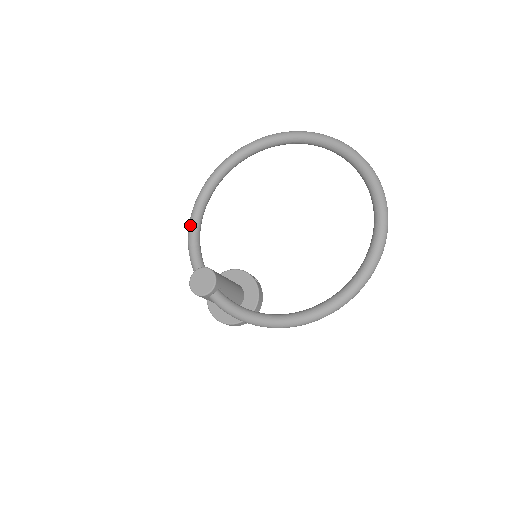
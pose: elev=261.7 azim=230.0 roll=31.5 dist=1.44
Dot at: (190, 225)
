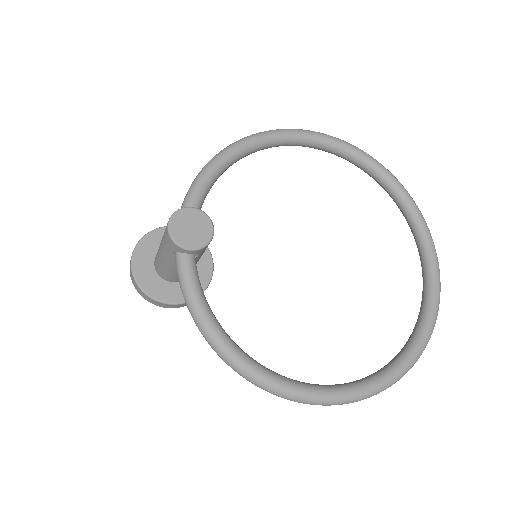
Dot at: (225, 152)
